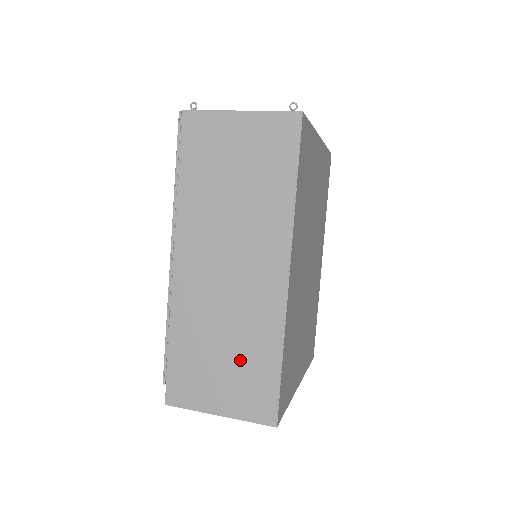
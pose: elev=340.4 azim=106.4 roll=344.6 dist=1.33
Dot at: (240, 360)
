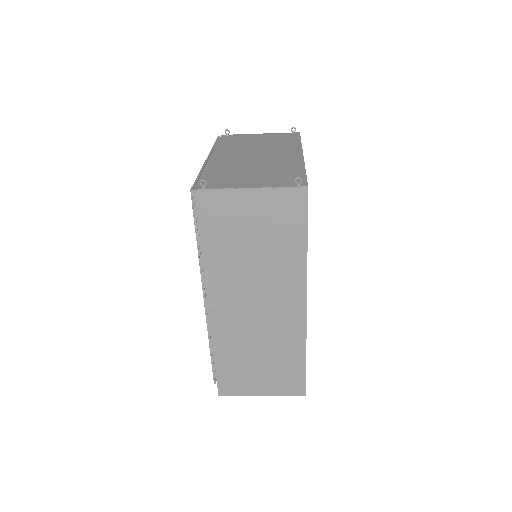
Dot at: (274, 363)
